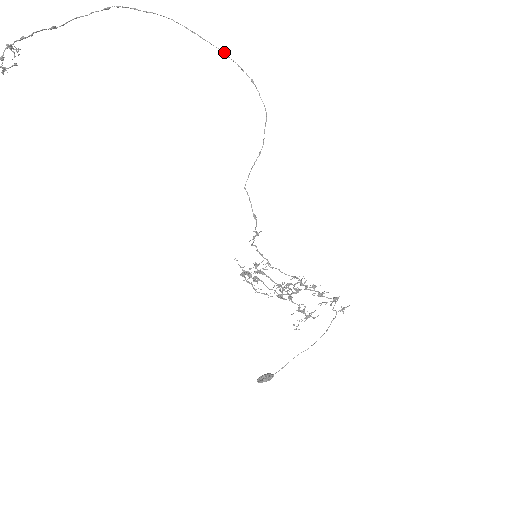
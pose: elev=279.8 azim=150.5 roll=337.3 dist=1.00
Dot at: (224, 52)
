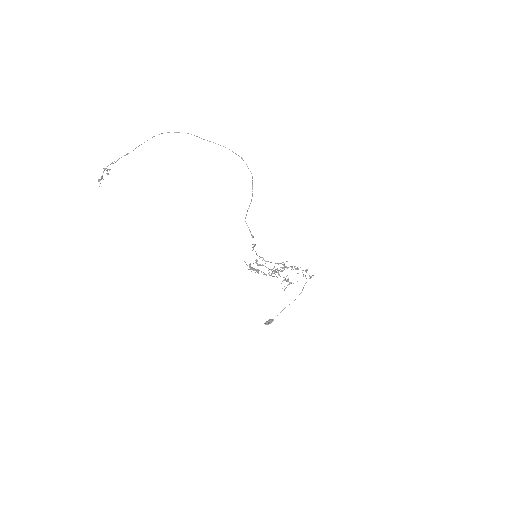
Dot at: (223, 146)
